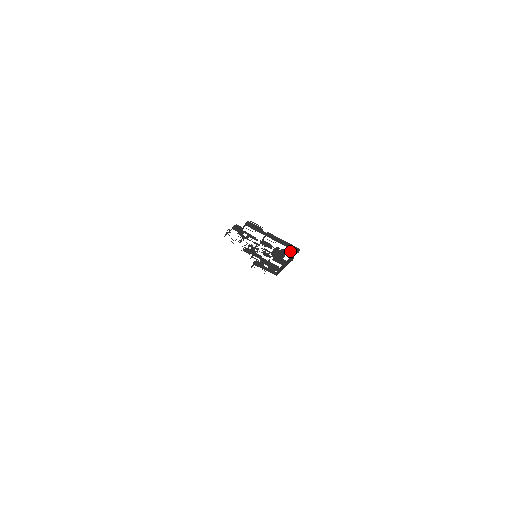
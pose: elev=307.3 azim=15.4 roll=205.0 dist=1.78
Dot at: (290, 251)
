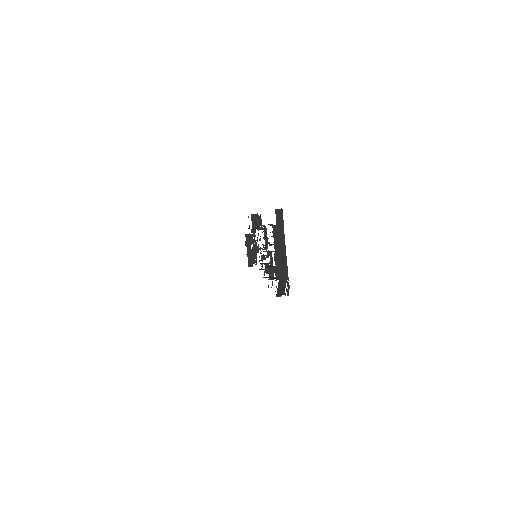
Dot at: occluded
